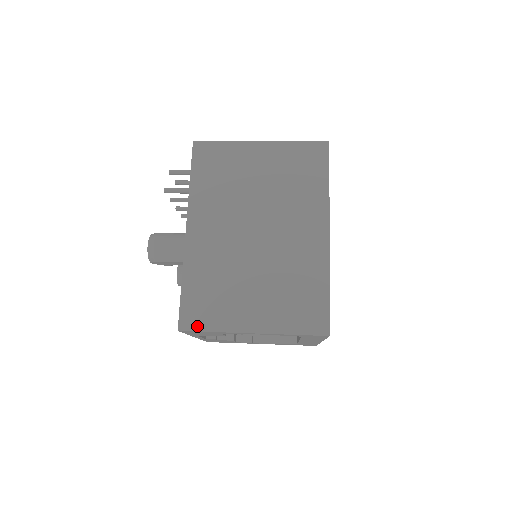
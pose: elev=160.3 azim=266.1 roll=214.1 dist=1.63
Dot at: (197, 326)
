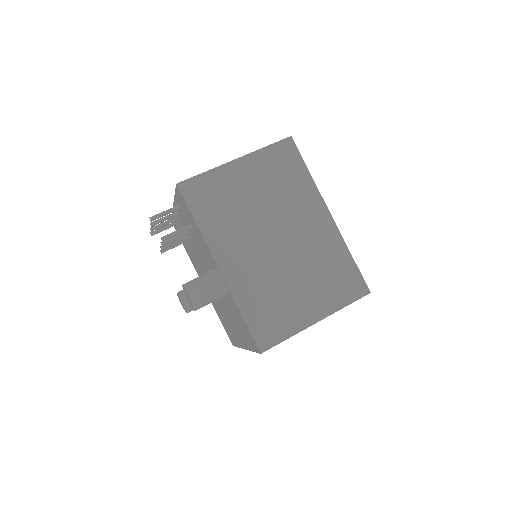
Dot at: (274, 341)
